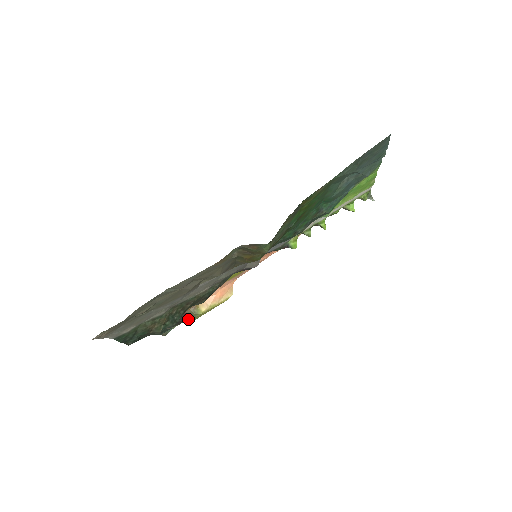
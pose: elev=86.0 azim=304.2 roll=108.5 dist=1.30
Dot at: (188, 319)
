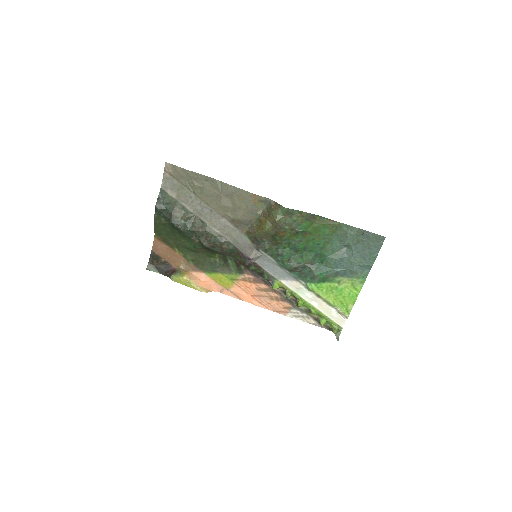
Dot at: (171, 274)
